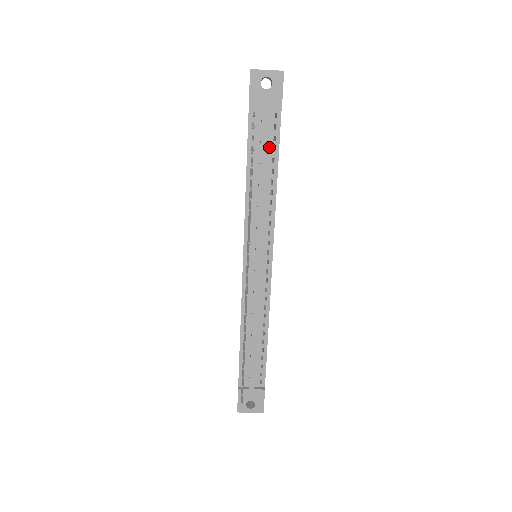
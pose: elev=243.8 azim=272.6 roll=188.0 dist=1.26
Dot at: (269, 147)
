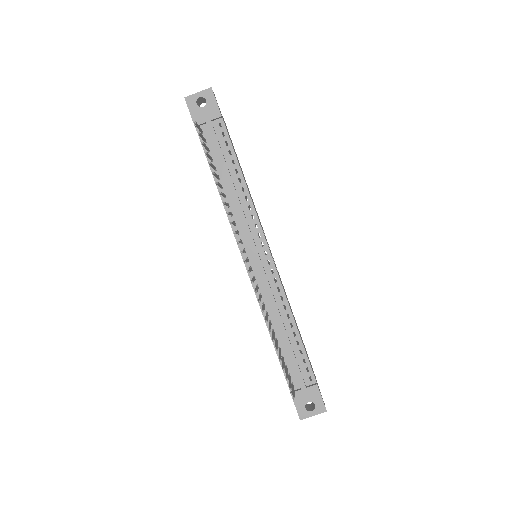
Dot at: (225, 152)
